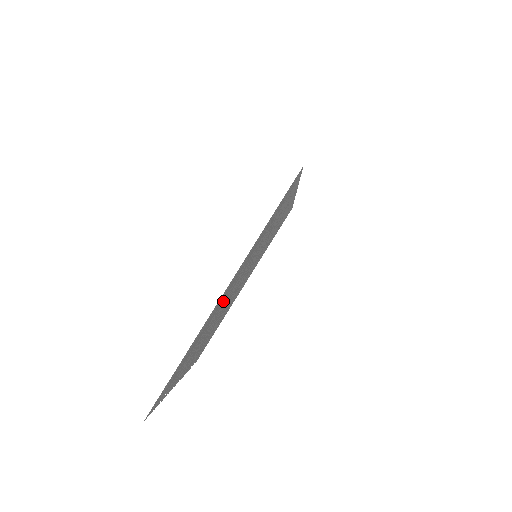
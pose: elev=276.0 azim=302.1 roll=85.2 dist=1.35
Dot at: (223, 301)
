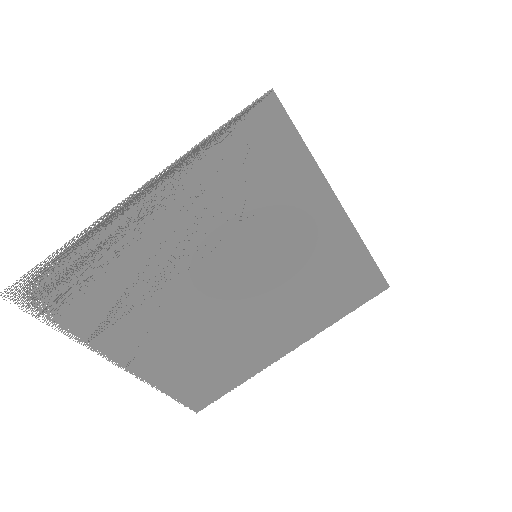
Dot at: (161, 248)
